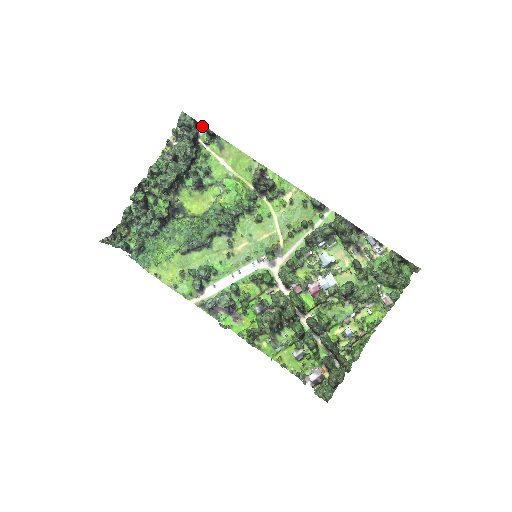
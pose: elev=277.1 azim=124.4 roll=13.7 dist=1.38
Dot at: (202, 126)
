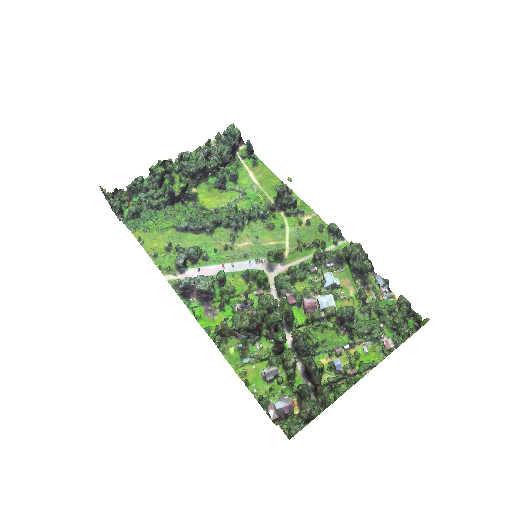
Dot at: (244, 144)
